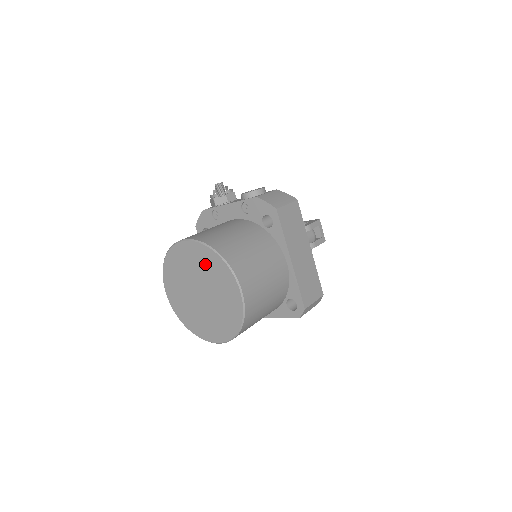
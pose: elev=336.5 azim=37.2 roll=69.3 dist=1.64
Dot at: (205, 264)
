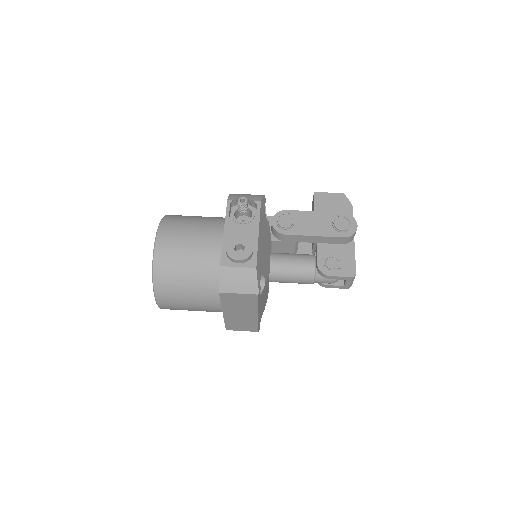
Dot at: occluded
